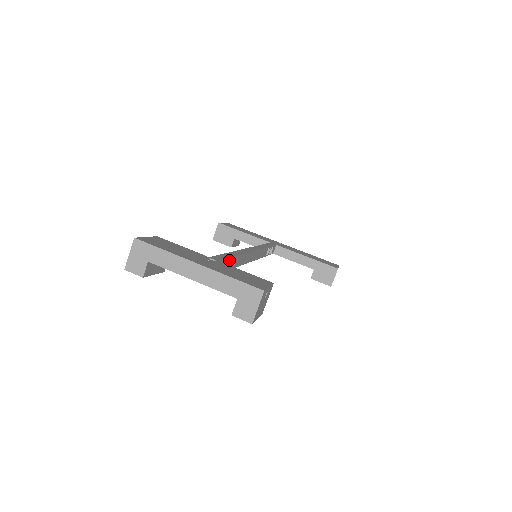
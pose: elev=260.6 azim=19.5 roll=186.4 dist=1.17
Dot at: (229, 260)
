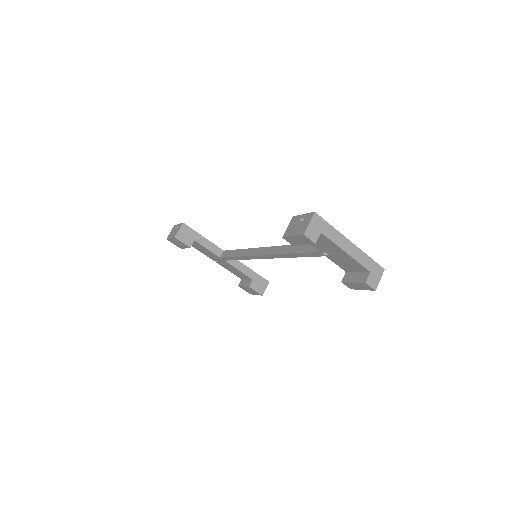
Dot at: occluded
